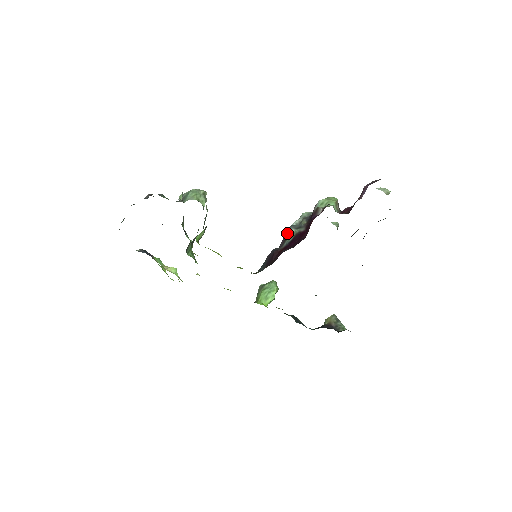
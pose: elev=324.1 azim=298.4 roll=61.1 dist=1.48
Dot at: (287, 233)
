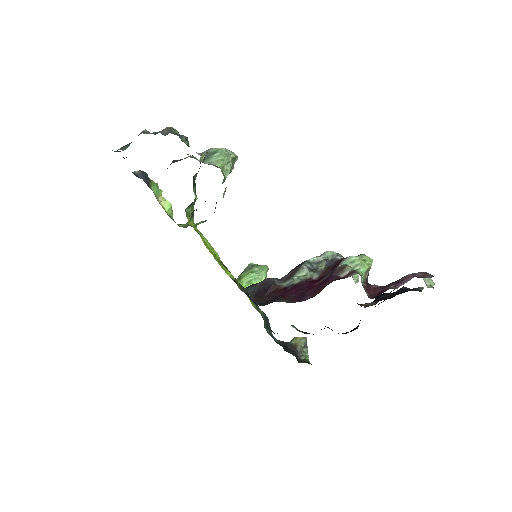
Dot at: (297, 270)
